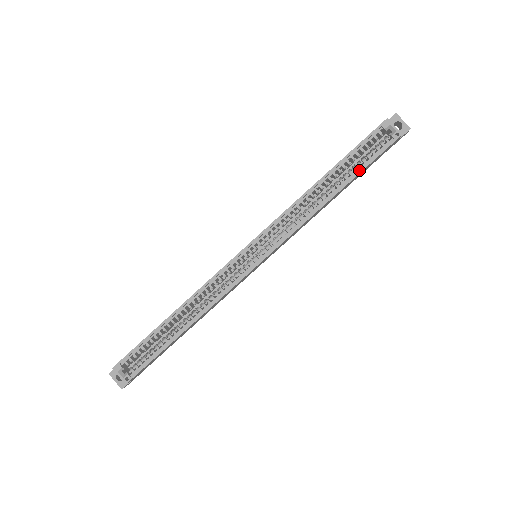
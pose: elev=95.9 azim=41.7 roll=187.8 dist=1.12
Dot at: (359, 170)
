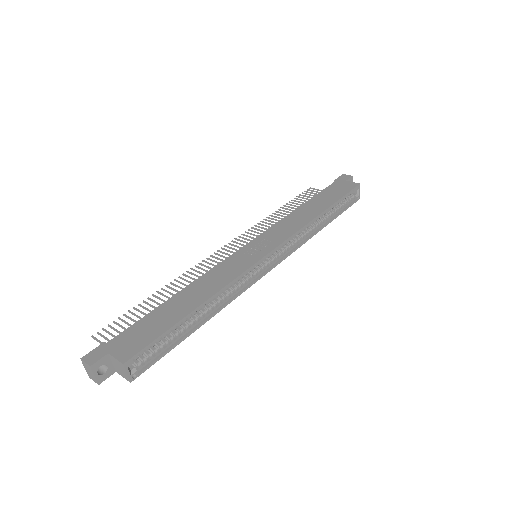
Dot at: (338, 214)
